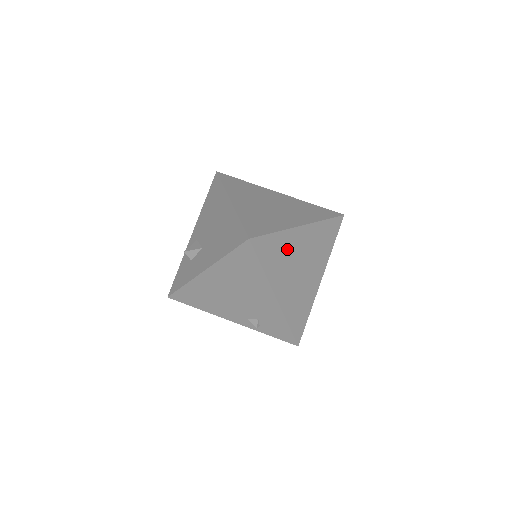
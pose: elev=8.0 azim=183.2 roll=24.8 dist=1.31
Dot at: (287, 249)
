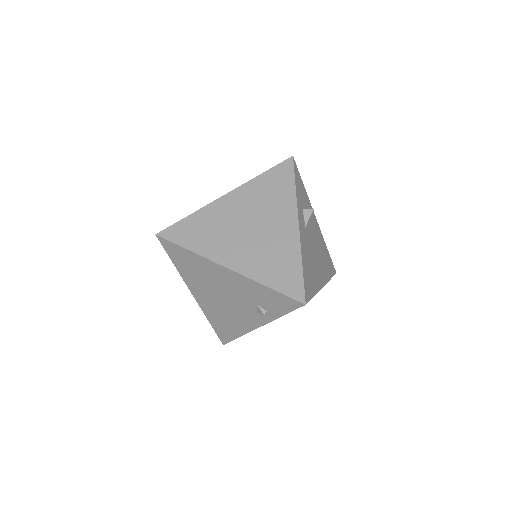
Dot at: (216, 221)
